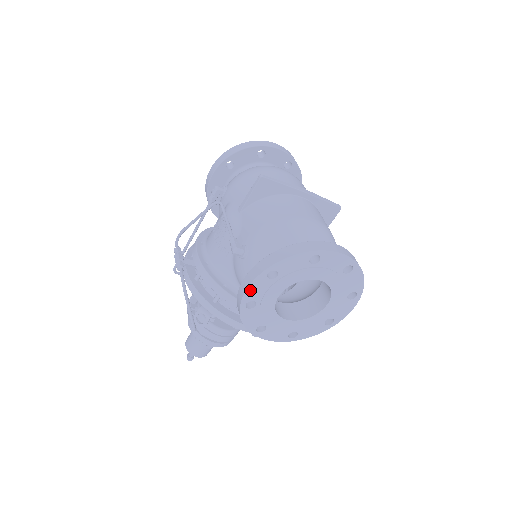
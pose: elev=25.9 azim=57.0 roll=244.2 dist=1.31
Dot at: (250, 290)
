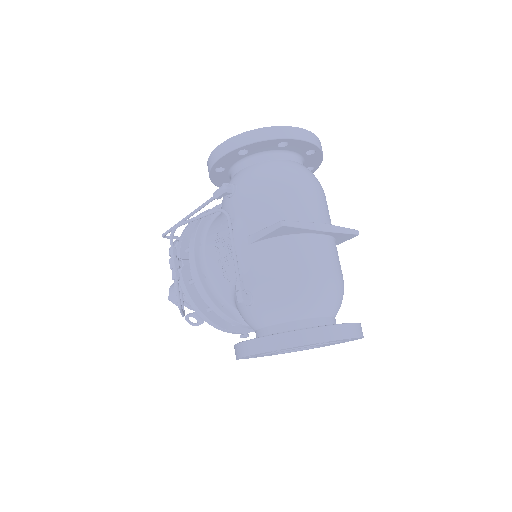
Dot at: (251, 355)
